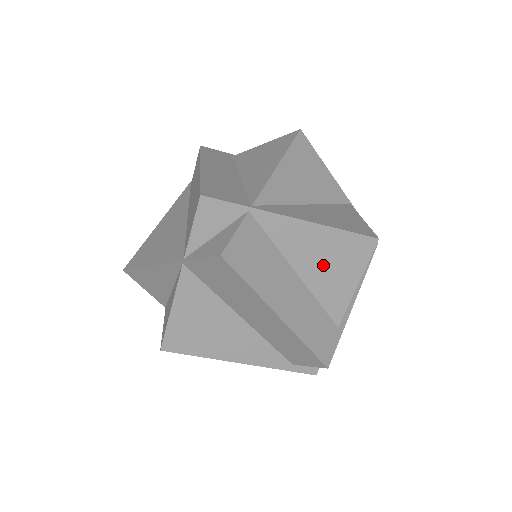
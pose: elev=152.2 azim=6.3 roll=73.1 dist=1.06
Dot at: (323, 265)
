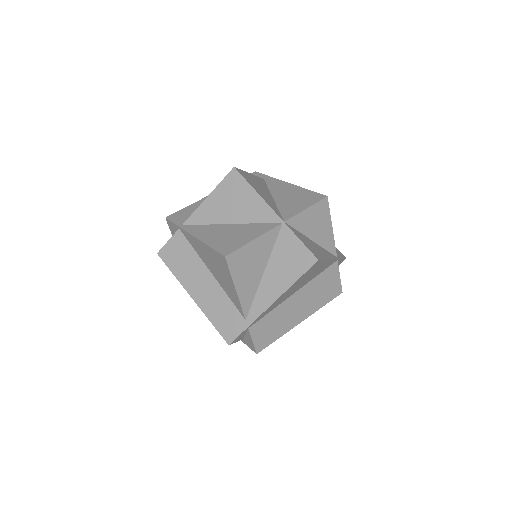
Dot at: (216, 270)
